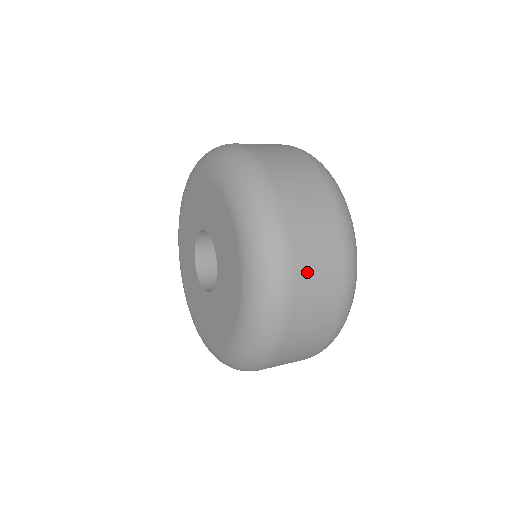
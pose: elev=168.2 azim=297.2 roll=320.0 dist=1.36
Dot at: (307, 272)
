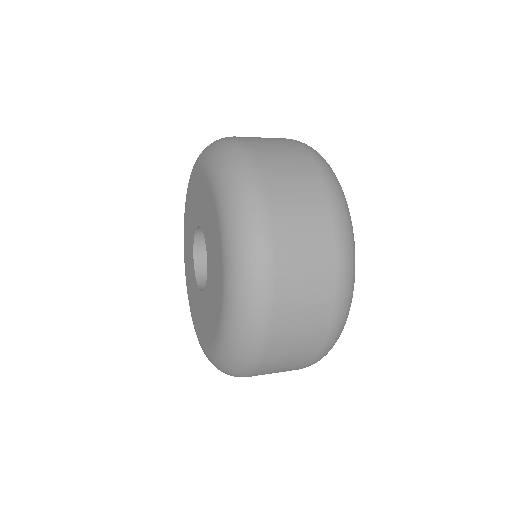
Dot at: (290, 237)
